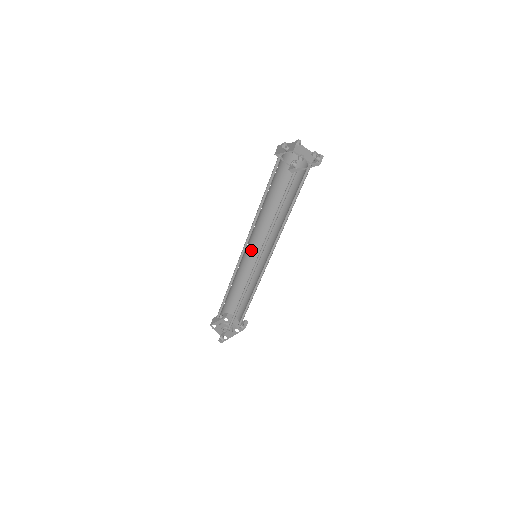
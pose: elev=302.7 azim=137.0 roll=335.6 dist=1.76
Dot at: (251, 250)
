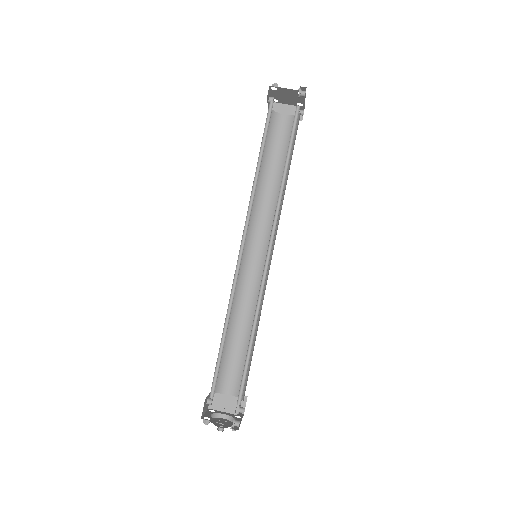
Dot at: occluded
